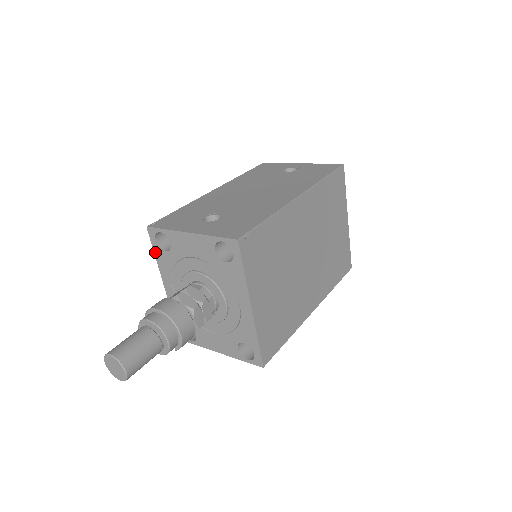
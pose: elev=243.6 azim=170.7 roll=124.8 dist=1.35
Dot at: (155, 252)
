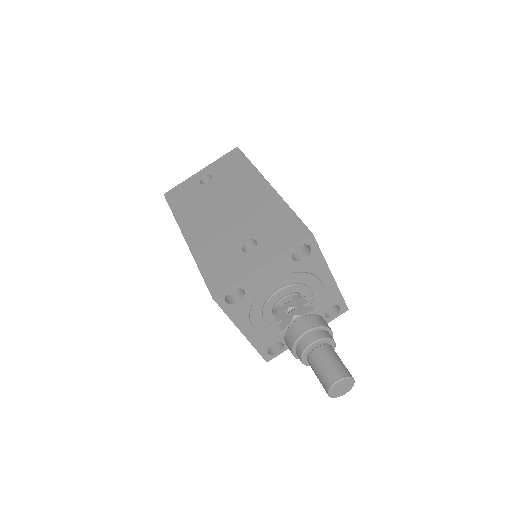
Dot at: (227, 313)
